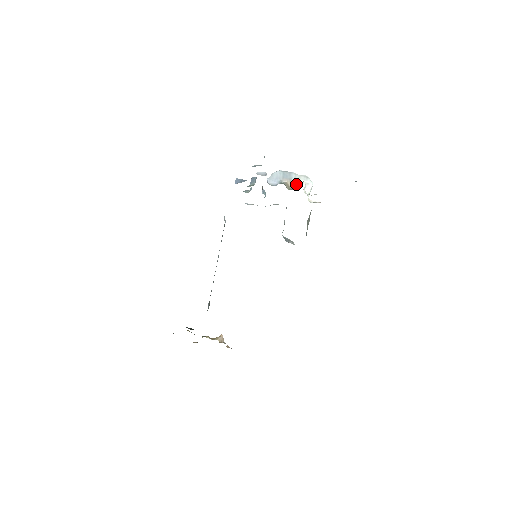
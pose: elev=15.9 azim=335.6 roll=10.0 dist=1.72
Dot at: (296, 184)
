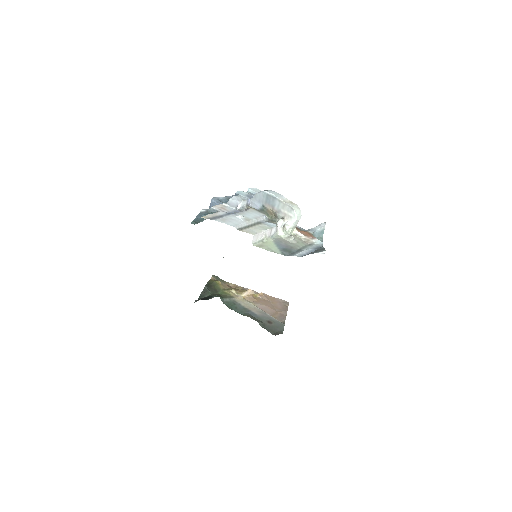
Dot at: (278, 214)
